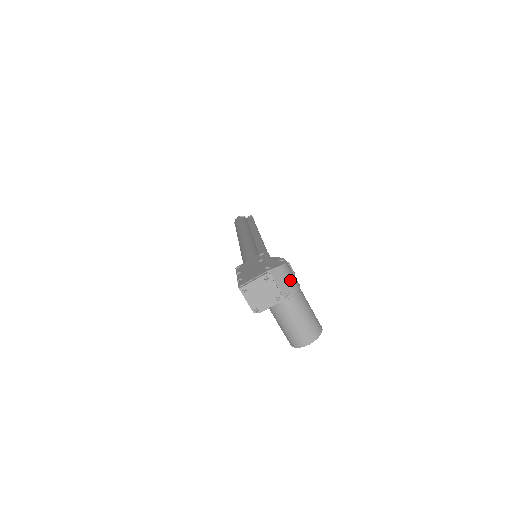
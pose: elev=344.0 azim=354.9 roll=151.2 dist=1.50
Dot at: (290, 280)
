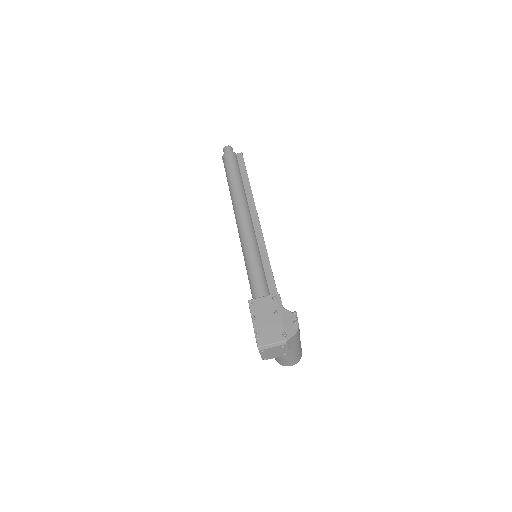
Dot at: (297, 339)
